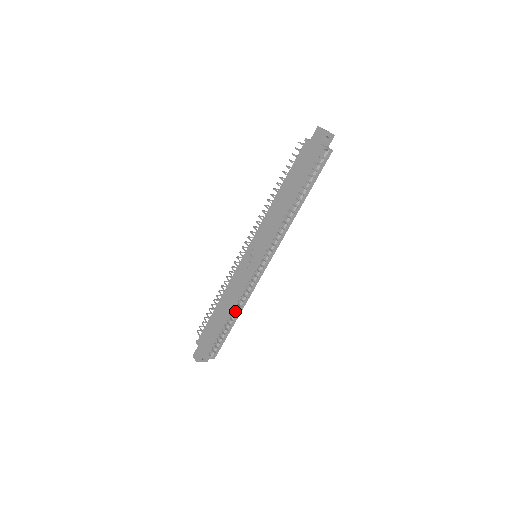
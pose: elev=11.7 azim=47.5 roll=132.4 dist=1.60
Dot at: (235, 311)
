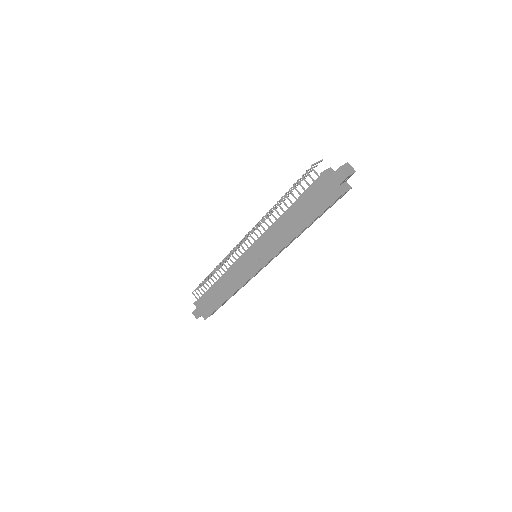
Dot at: occluded
